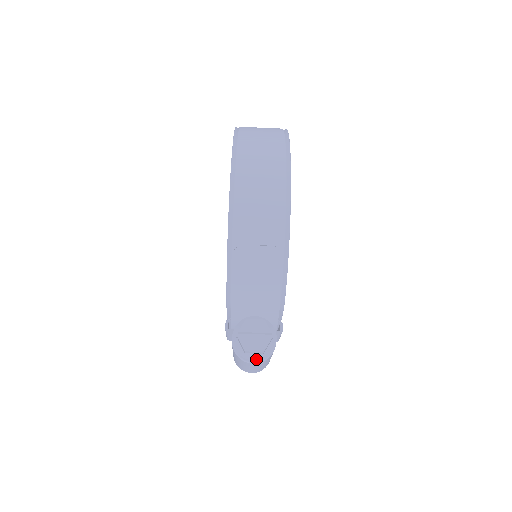
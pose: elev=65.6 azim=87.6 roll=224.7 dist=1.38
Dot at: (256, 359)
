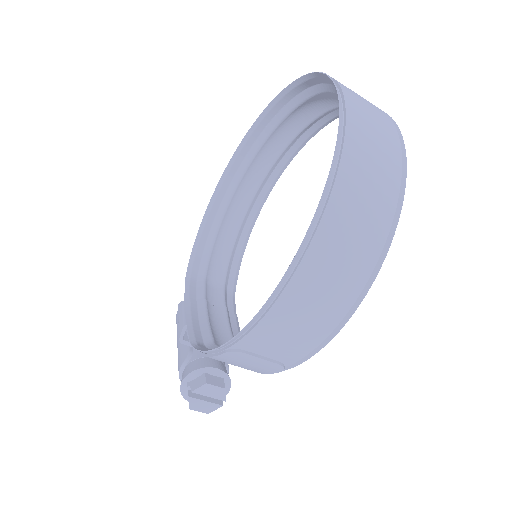
Dot at: occluded
